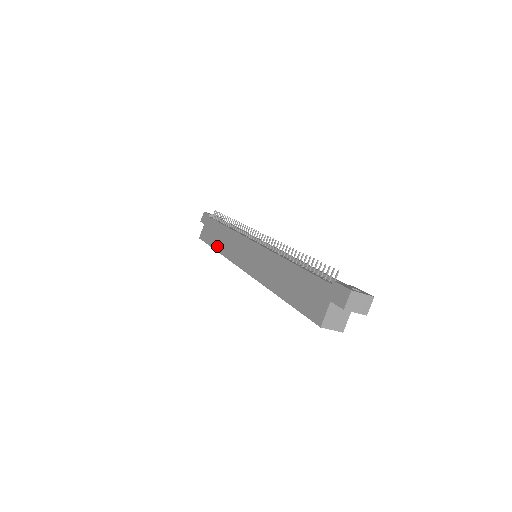
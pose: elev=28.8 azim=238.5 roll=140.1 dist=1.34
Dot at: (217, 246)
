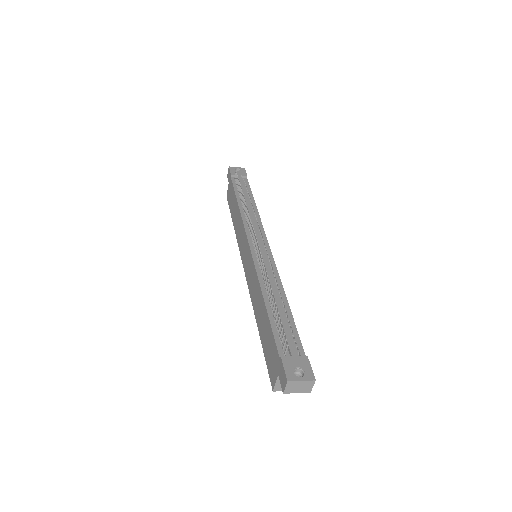
Dot at: (234, 221)
